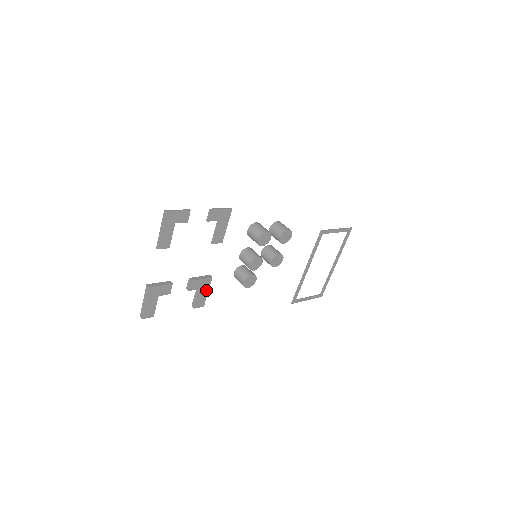
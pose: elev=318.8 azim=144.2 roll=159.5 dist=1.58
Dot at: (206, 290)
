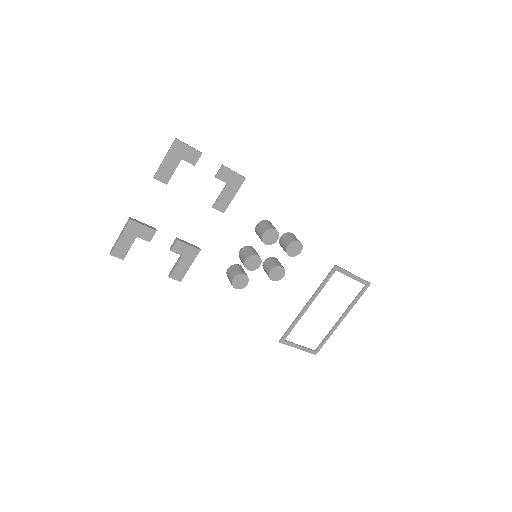
Dot at: (189, 262)
